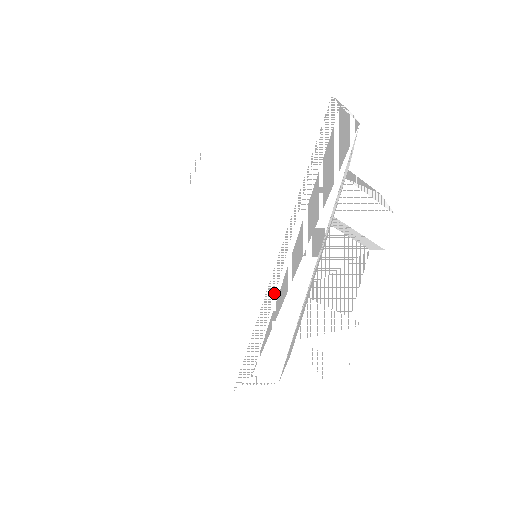
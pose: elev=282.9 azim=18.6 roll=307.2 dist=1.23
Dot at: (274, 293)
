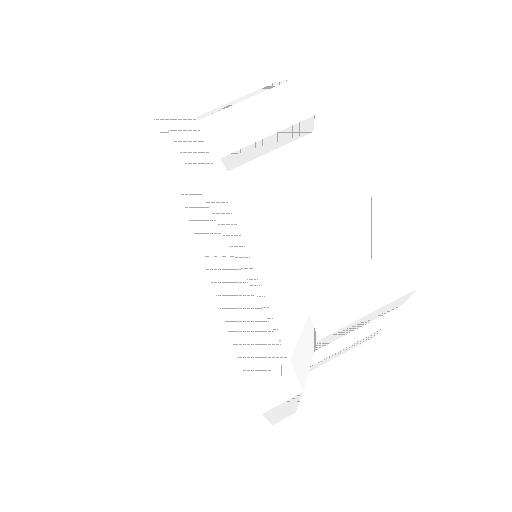
Dot at: occluded
